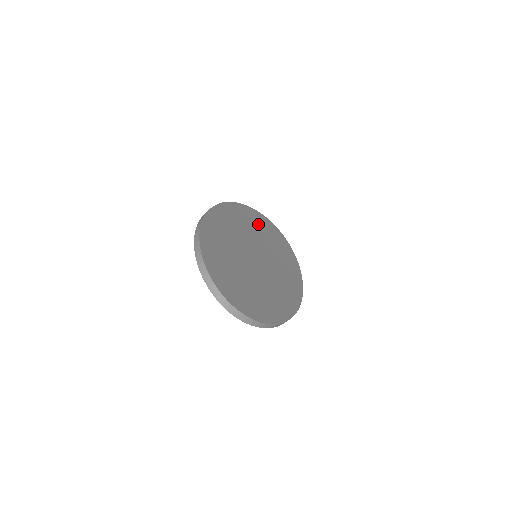
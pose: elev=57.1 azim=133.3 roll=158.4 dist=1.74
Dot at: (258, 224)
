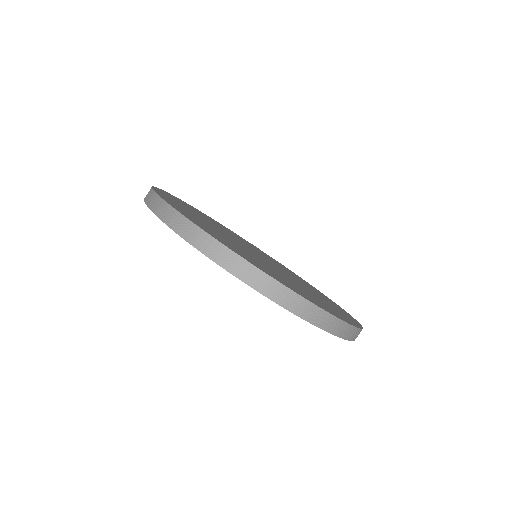
Dot at: (234, 234)
